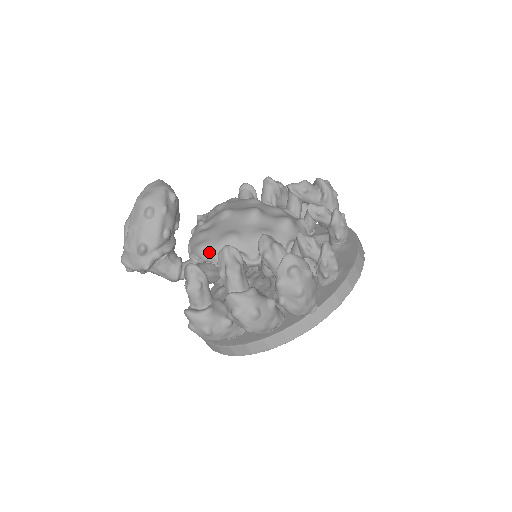
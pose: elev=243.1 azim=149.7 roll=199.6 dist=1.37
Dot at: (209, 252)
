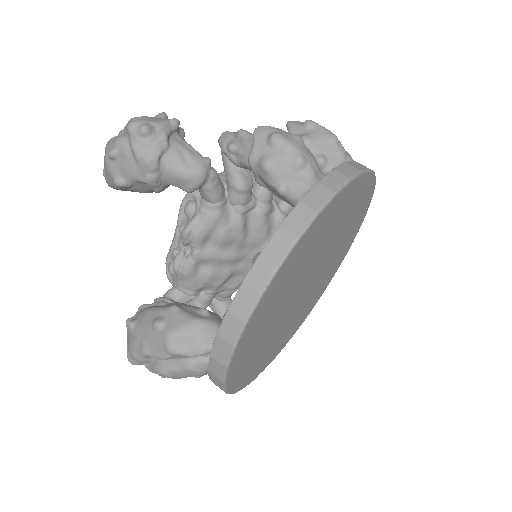
Dot at: occluded
